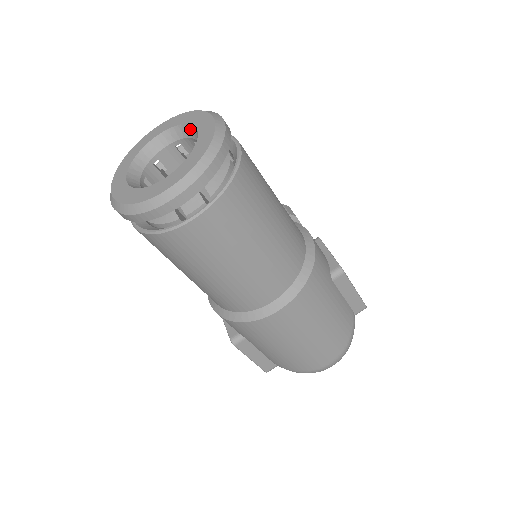
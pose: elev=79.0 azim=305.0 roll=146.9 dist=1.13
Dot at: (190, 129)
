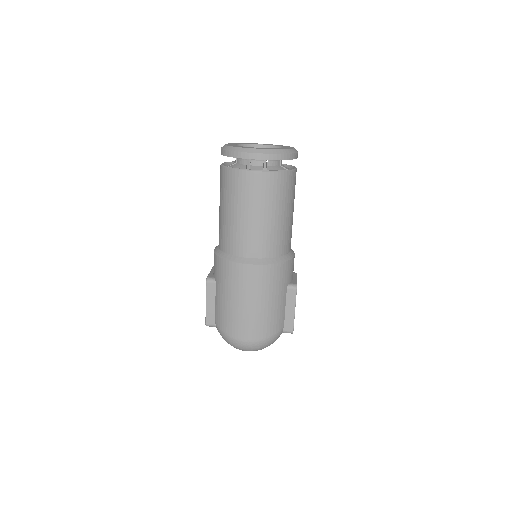
Dot at: occluded
